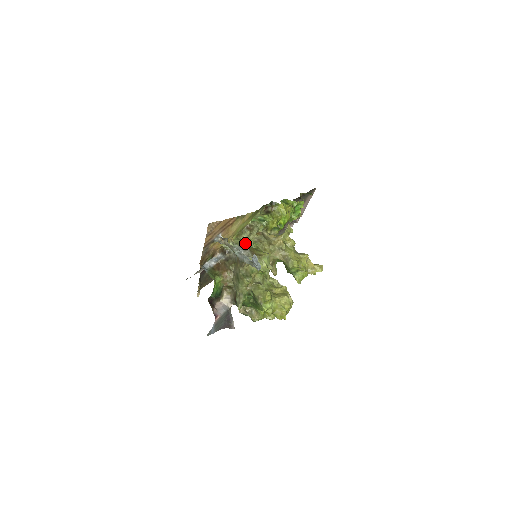
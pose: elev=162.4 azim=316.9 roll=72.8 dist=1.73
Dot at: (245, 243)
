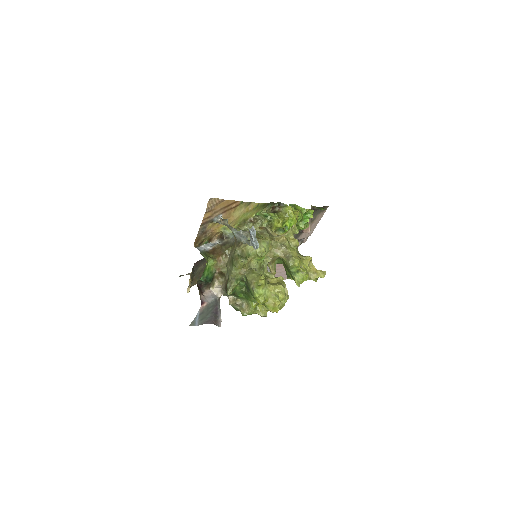
Dot at: occluded
